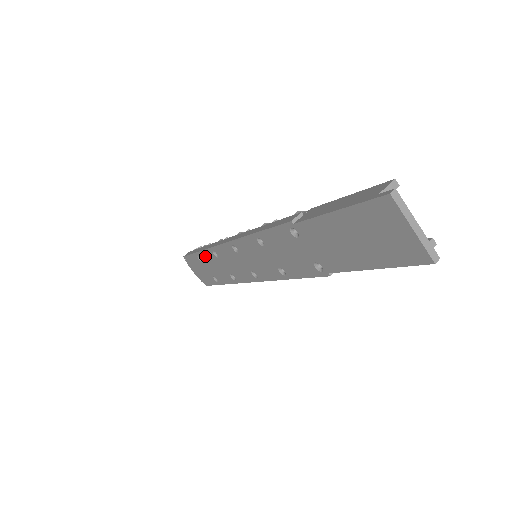
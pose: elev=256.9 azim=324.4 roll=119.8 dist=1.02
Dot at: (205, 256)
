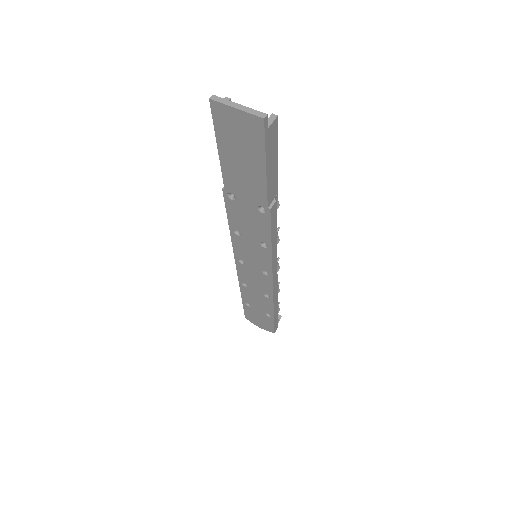
Dot at: (246, 297)
